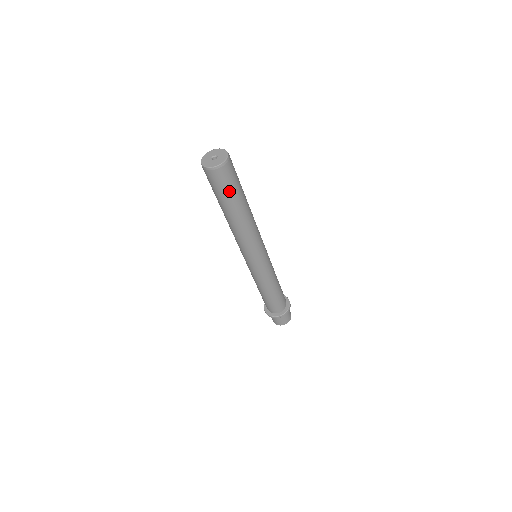
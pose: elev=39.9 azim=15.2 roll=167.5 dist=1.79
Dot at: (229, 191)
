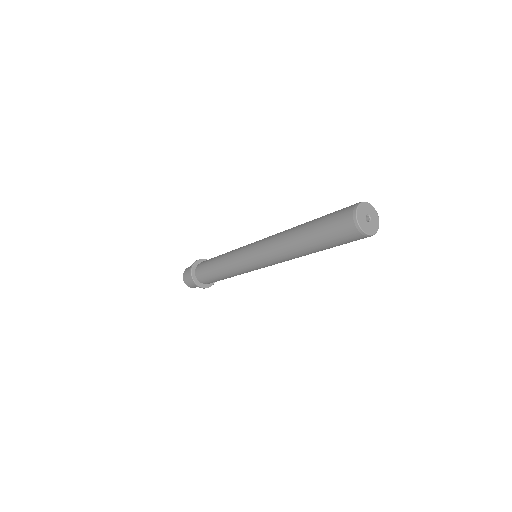
Dot at: occluded
